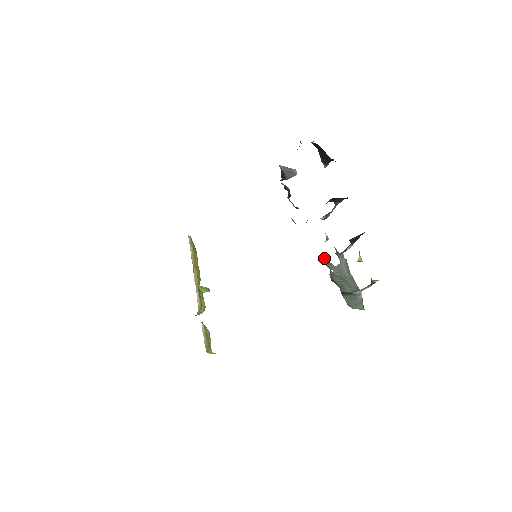
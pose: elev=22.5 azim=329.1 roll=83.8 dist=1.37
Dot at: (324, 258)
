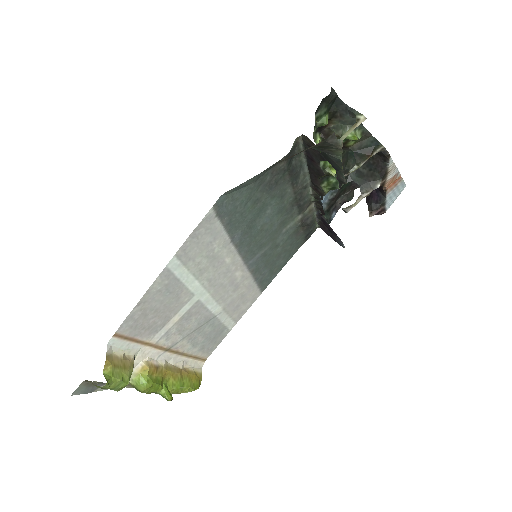
Dot at: (320, 161)
